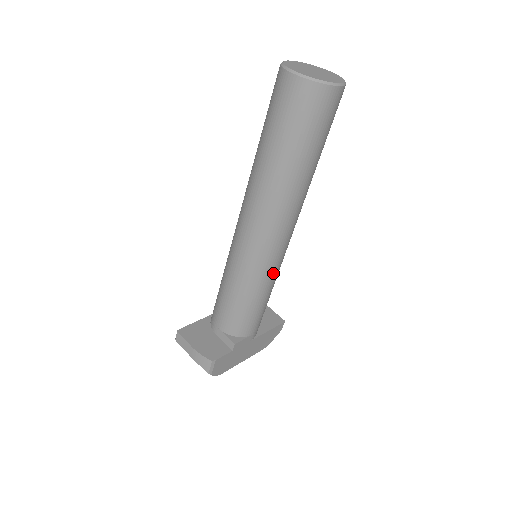
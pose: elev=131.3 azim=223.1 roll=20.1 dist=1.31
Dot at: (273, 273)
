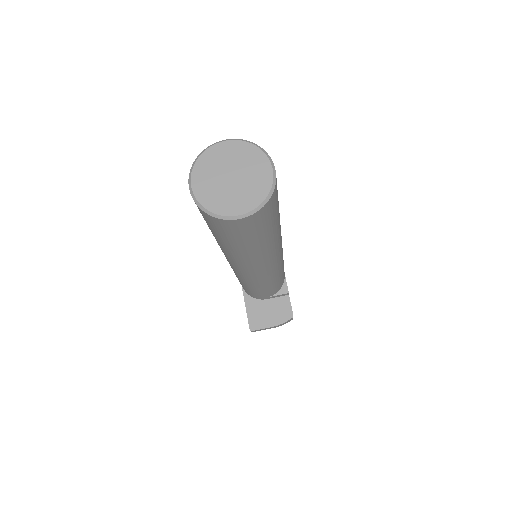
Dot at: occluded
